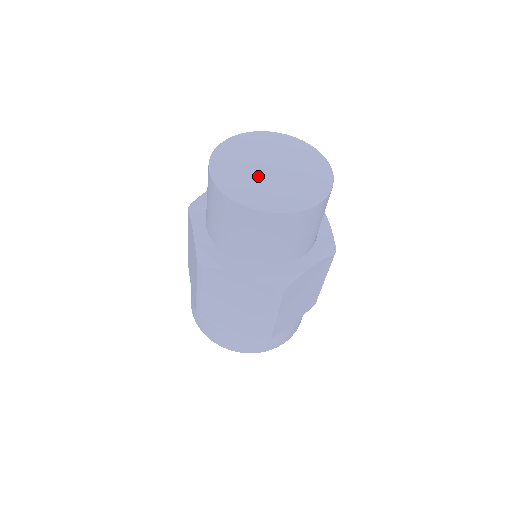
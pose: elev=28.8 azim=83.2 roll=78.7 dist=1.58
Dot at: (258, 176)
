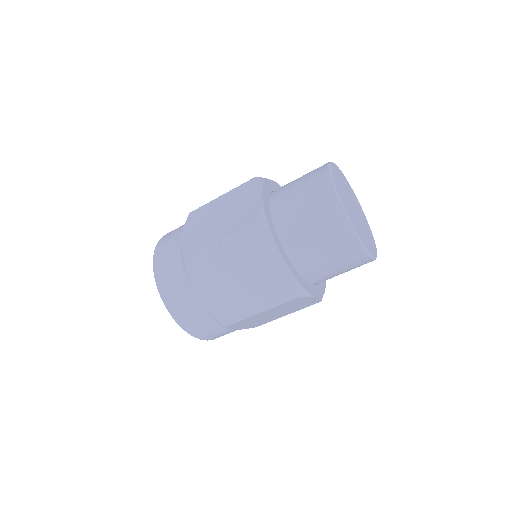
Dot at: (351, 207)
